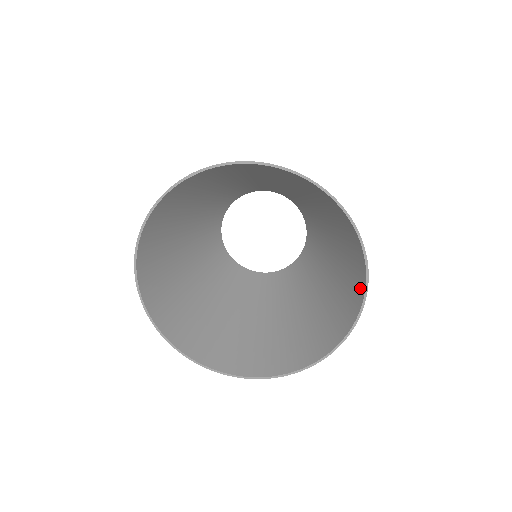
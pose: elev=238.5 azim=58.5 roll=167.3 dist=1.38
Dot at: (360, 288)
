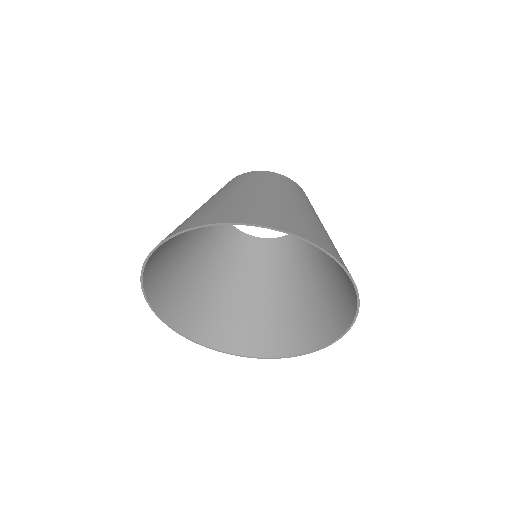
Dot at: (353, 304)
